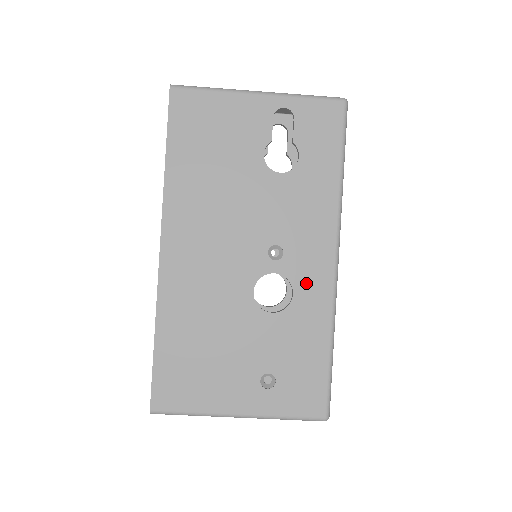
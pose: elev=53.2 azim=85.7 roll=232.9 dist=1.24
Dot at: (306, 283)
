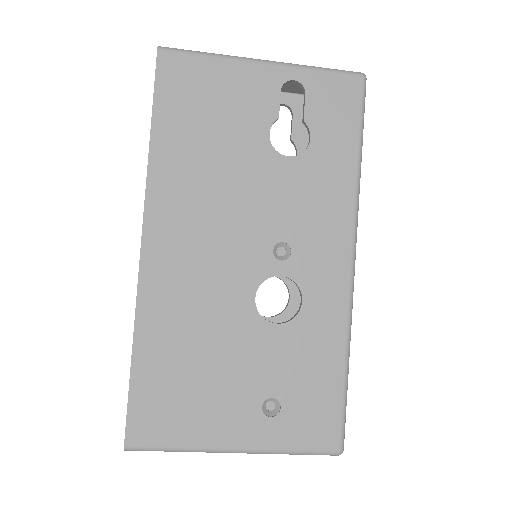
Dot at: (318, 288)
